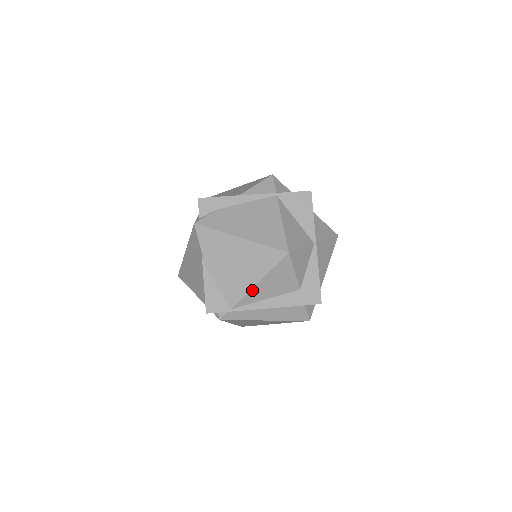
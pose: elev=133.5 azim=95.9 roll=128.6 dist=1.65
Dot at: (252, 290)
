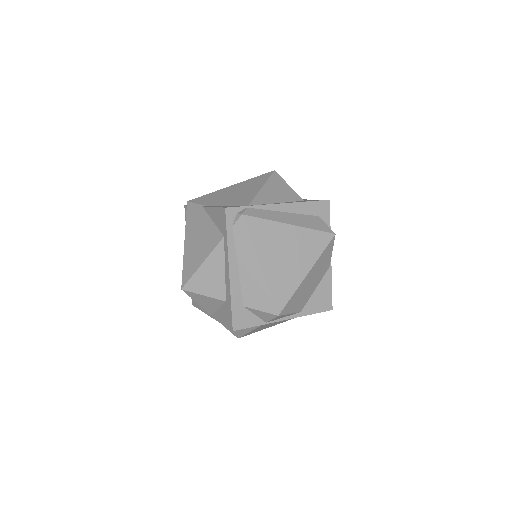
Dot at: (260, 193)
